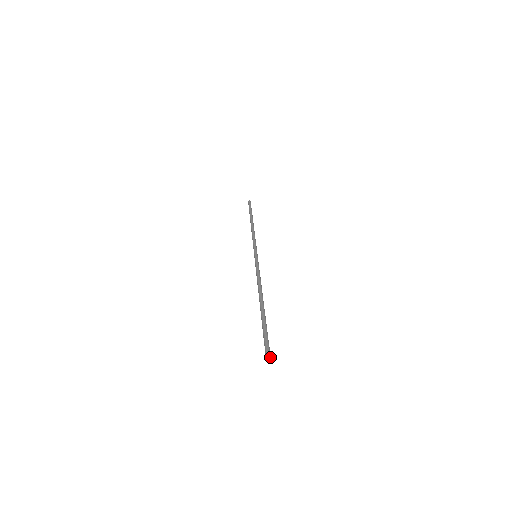
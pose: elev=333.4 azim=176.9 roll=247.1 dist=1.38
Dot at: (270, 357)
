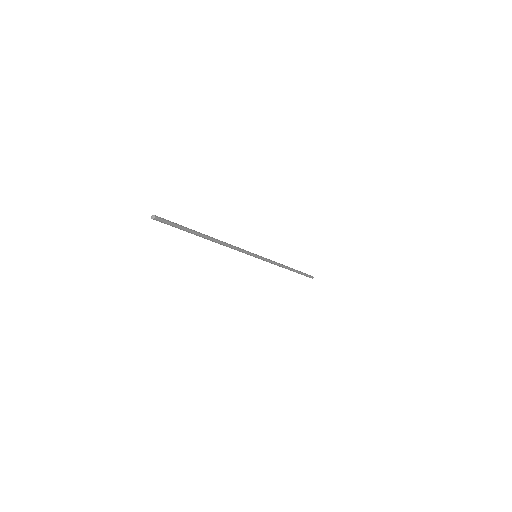
Dot at: (157, 216)
